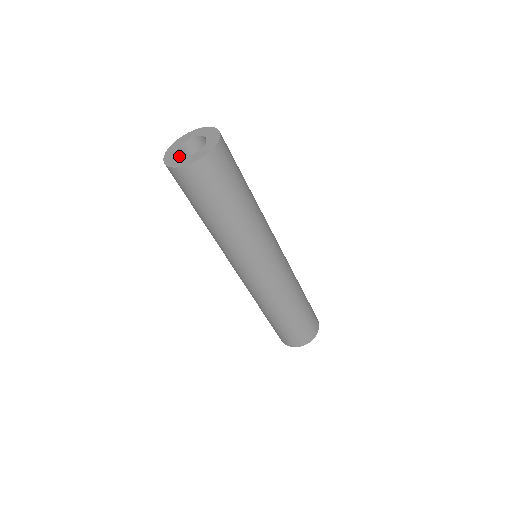
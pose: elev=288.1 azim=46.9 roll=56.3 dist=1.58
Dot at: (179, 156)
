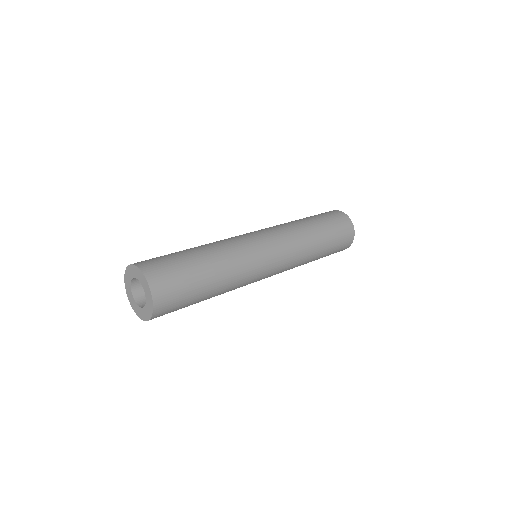
Dot at: (140, 302)
